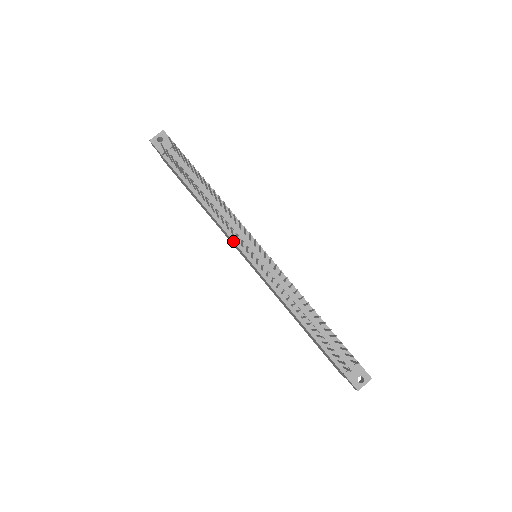
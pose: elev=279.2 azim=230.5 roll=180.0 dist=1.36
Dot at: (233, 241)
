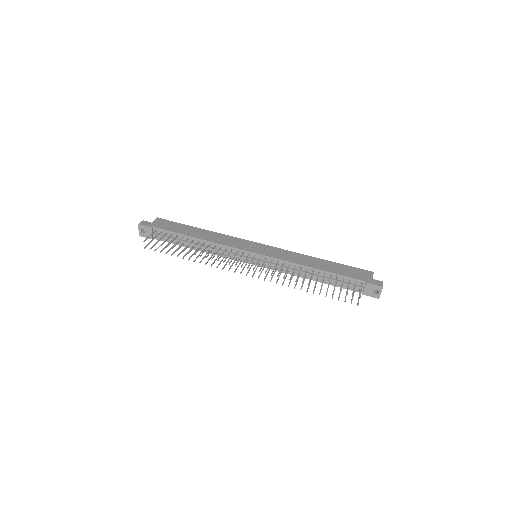
Dot at: occluded
